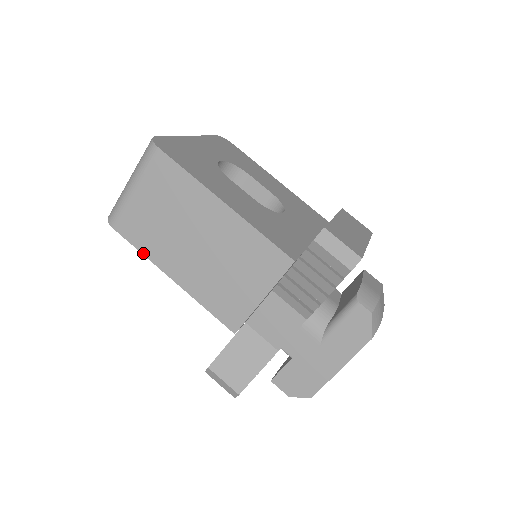
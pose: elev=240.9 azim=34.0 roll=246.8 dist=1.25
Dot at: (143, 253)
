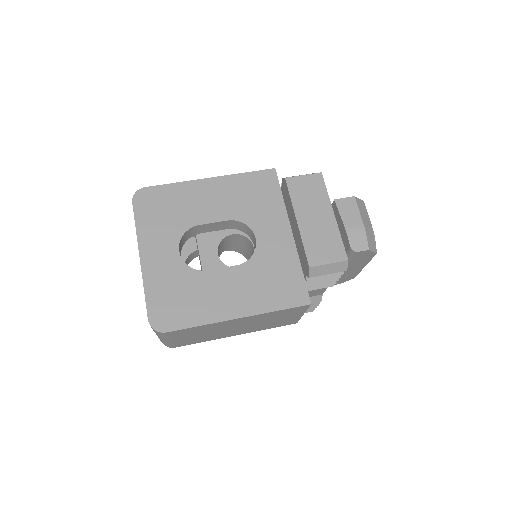
Dot at: occluded
